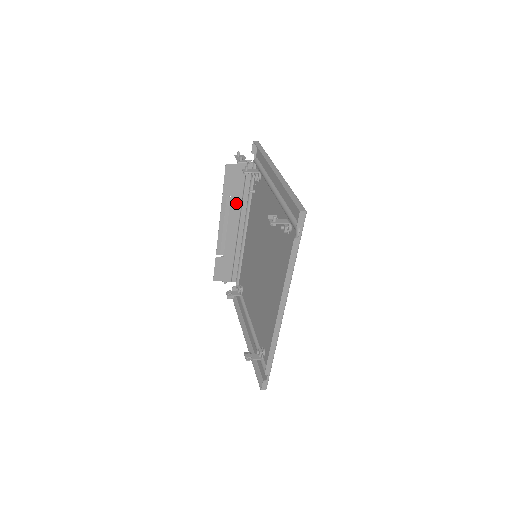
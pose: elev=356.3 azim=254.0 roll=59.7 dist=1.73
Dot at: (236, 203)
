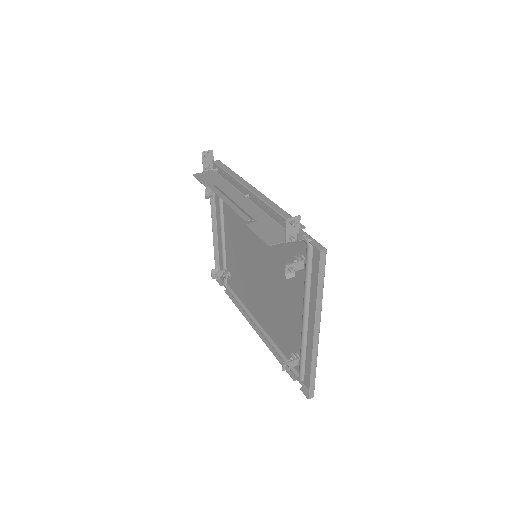
Dot at: (259, 215)
